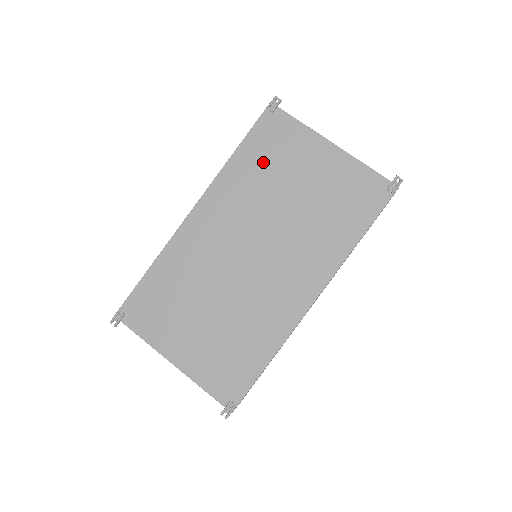
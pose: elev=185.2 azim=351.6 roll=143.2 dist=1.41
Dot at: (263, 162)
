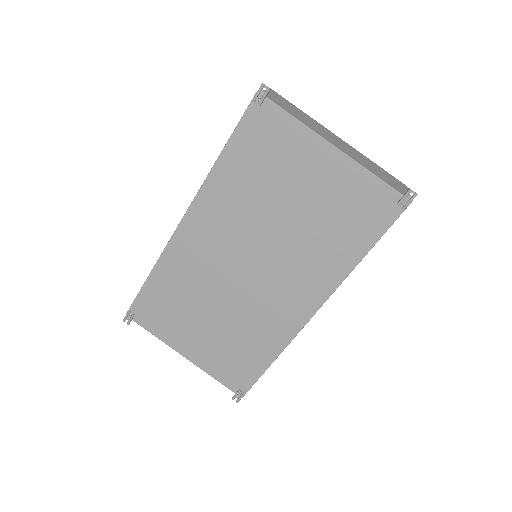
Dot at: (253, 168)
